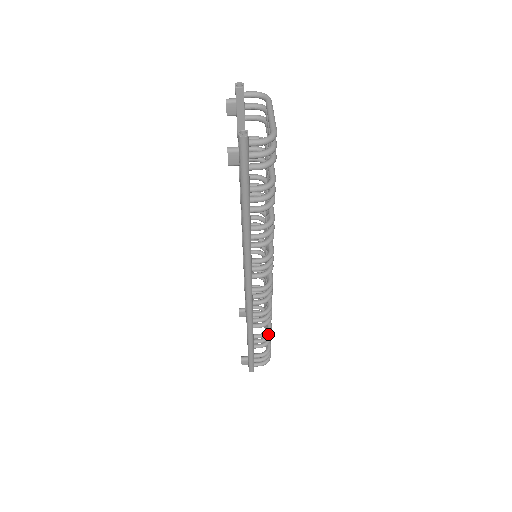
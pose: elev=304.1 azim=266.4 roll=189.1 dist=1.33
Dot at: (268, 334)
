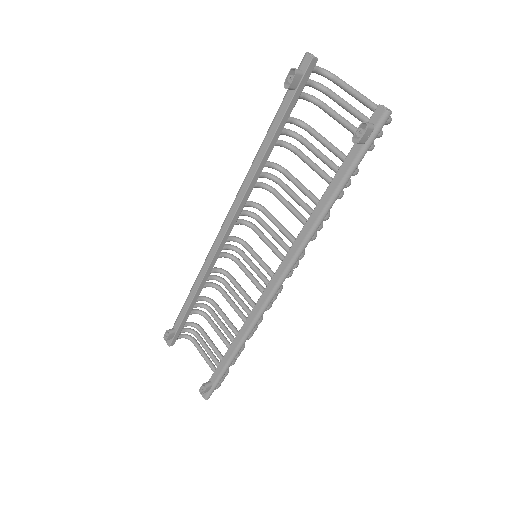
Dot at: occluded
